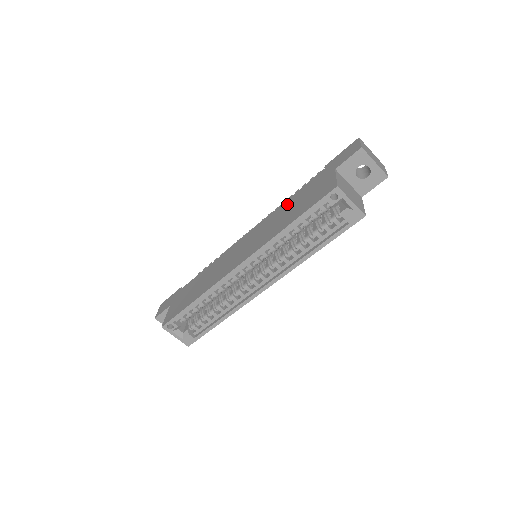
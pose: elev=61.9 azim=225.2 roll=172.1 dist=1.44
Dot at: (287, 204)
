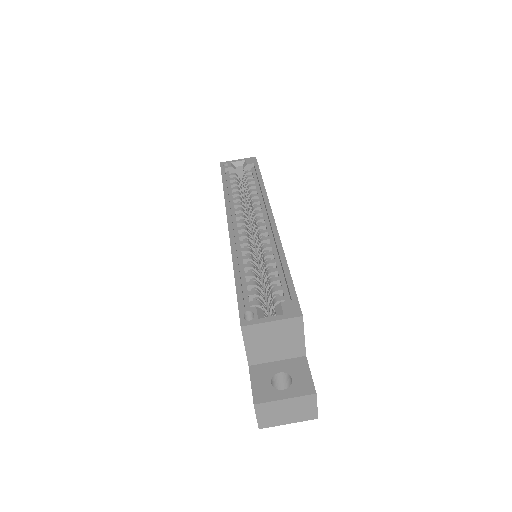
Dot at: occluded
